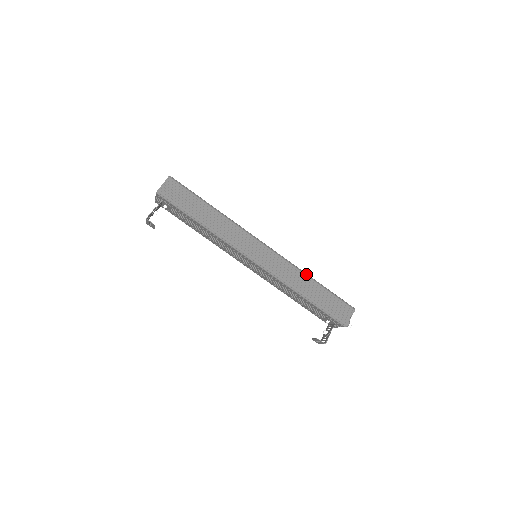
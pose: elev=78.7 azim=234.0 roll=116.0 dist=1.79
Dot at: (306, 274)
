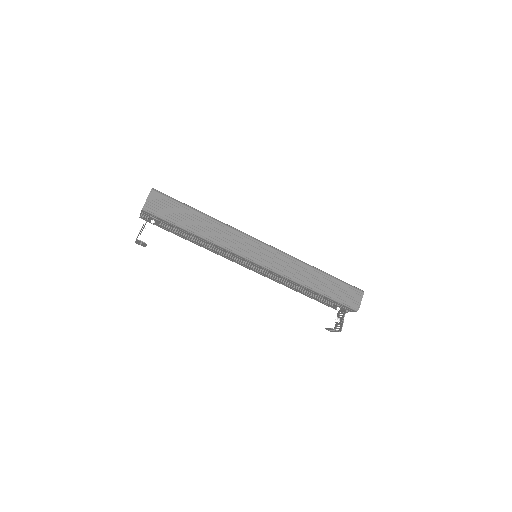
Dot at: (310, 266)
